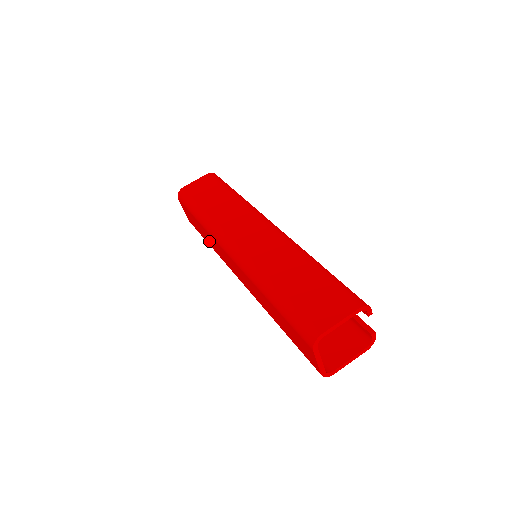
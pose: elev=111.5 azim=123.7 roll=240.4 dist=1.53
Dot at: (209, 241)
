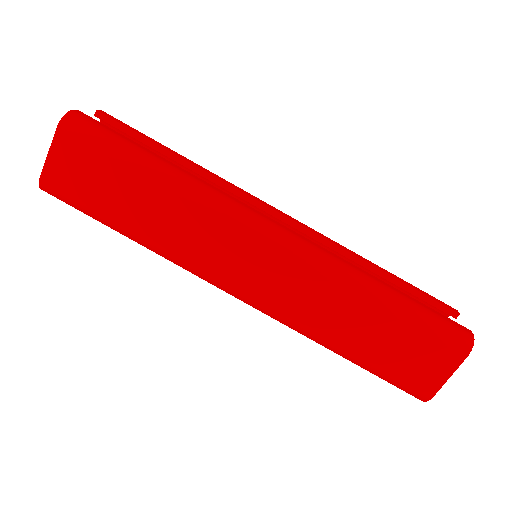
Dot at: occluded
